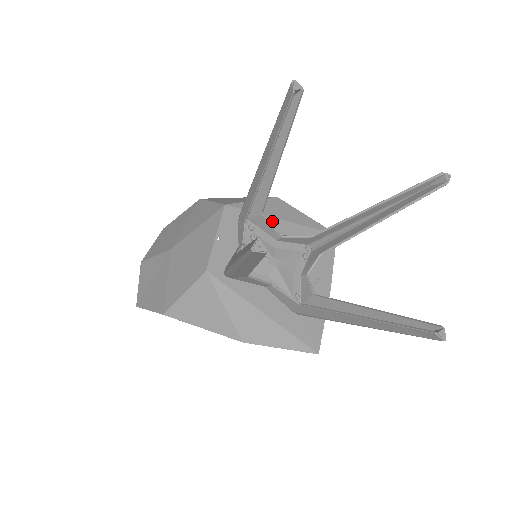
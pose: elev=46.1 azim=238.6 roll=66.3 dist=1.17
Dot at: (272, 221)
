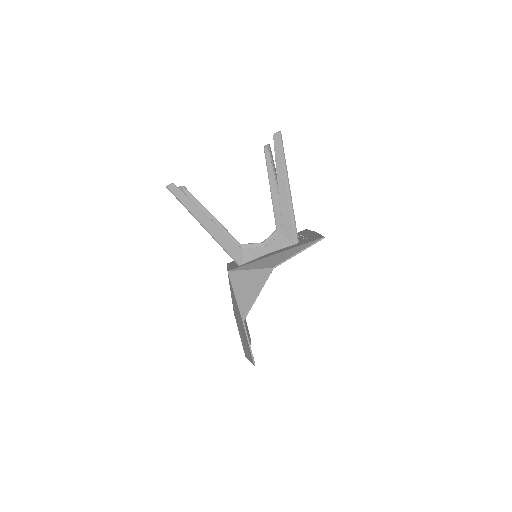
Dot at: occluded
